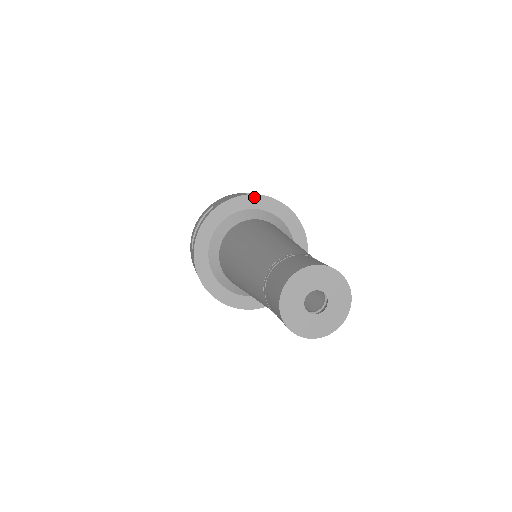
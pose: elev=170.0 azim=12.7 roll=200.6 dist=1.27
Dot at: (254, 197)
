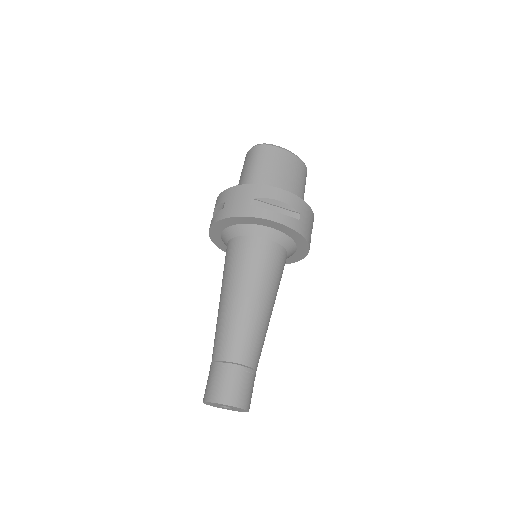
Dot at: (253, 218)
